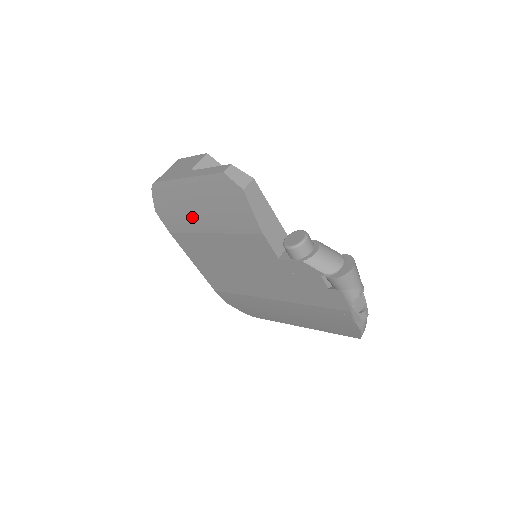
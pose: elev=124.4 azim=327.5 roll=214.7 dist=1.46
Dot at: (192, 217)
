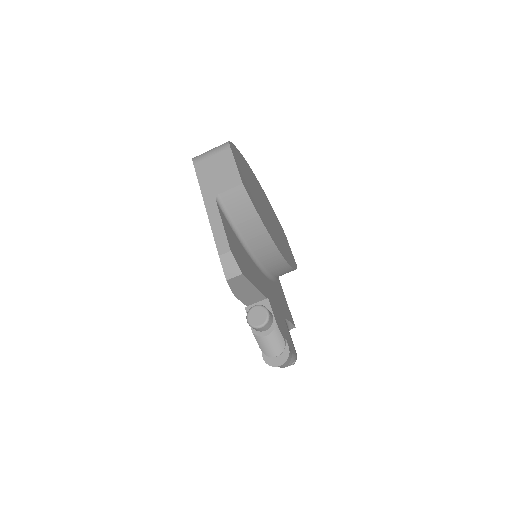
Dot at: occluded
